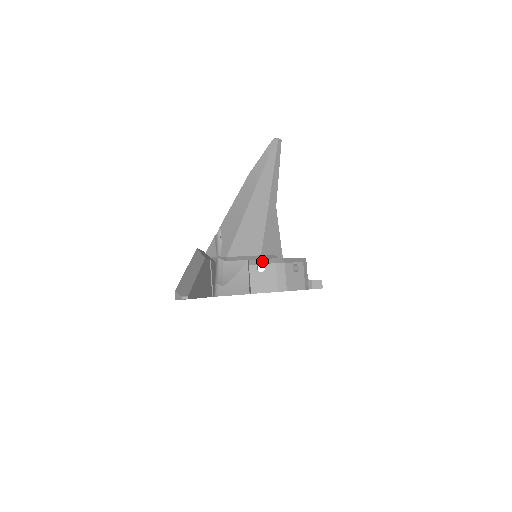
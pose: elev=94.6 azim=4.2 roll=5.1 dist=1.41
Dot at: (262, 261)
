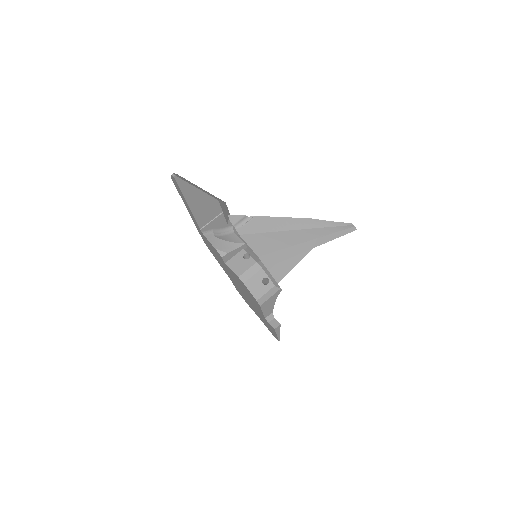
Dot at: (252, 255)
